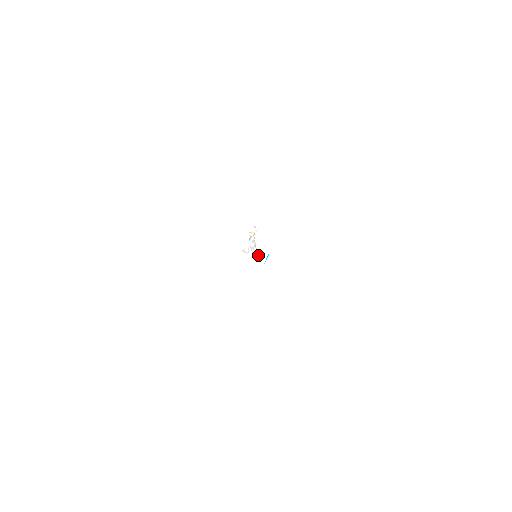
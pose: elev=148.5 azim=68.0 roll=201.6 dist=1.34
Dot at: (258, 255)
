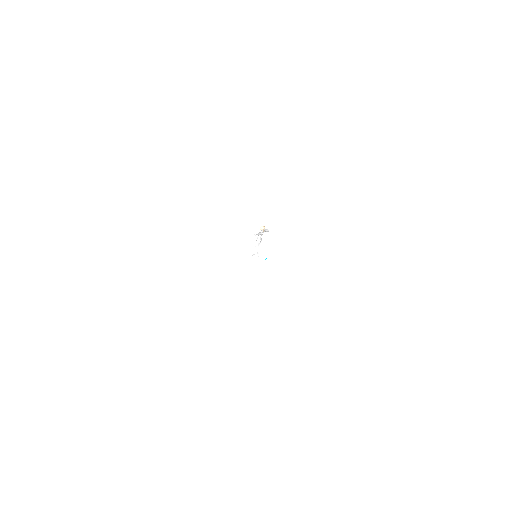
Dot at: (258, 256)
